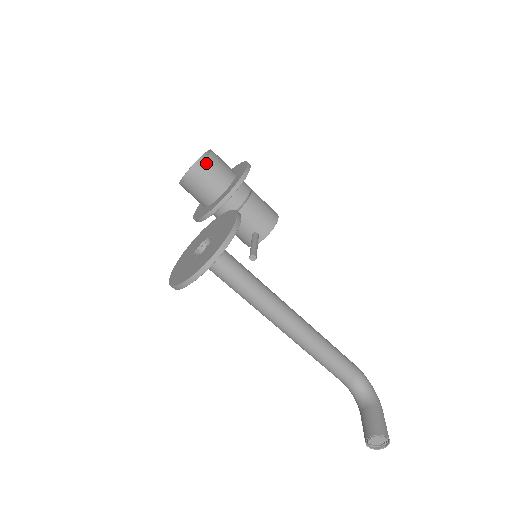
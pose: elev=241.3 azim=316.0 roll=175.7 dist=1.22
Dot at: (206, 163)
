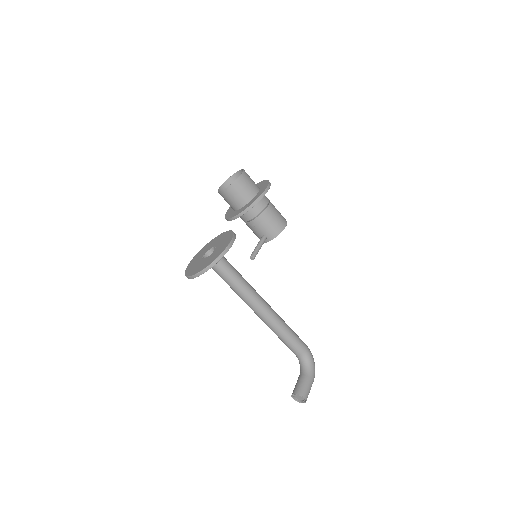
Dot at: (235, 184)
